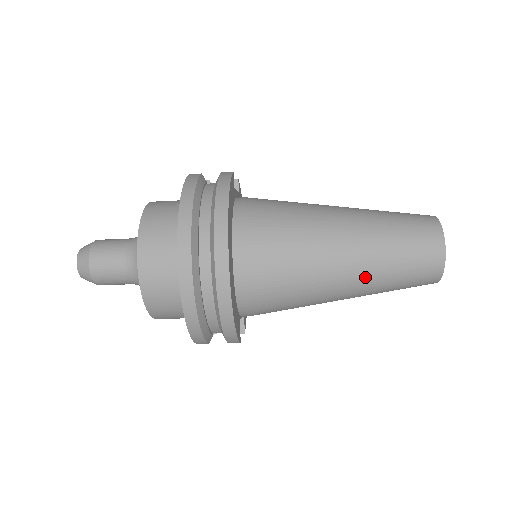
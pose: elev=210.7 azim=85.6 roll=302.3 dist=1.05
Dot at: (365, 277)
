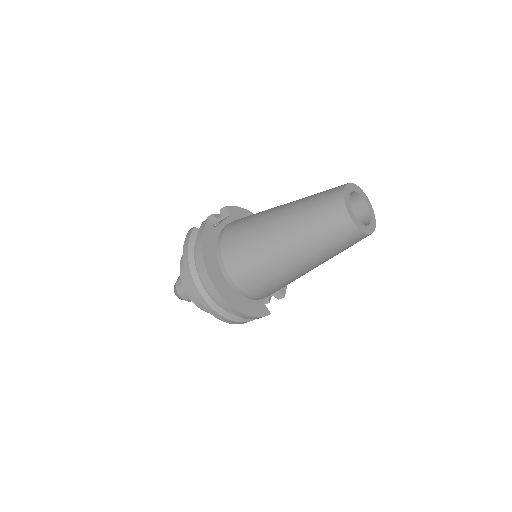
Dot at: (309, 258)
